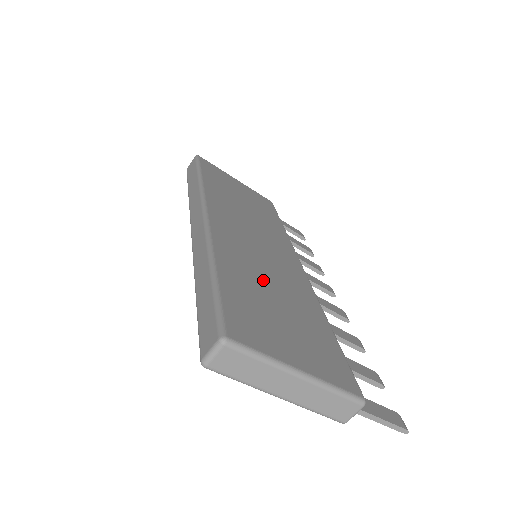
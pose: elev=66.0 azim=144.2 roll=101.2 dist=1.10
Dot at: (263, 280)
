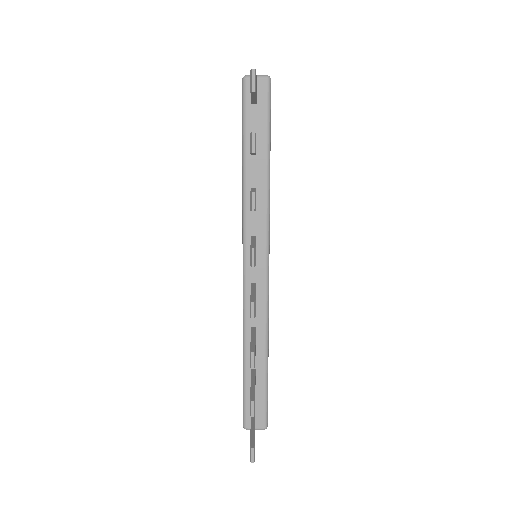
Dot at: occluded
